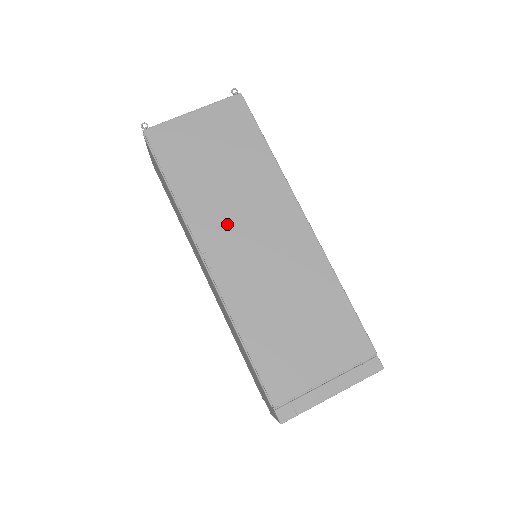
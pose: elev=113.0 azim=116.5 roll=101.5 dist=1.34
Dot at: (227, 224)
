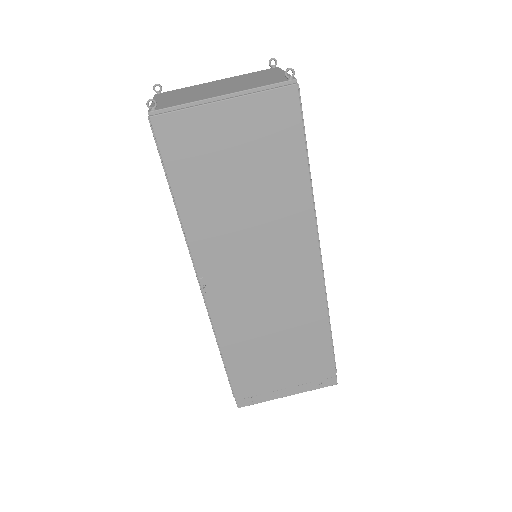
Dot at: (233, 253)
